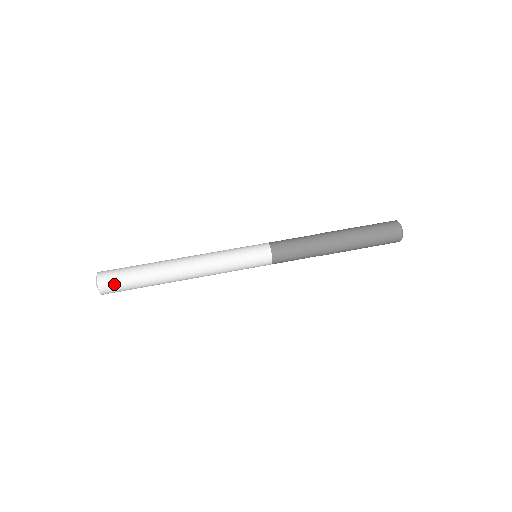
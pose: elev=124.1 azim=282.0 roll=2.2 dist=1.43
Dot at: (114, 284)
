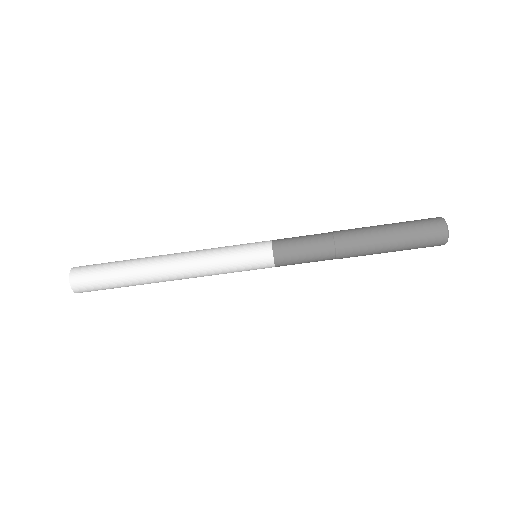
Dot at: occluded
